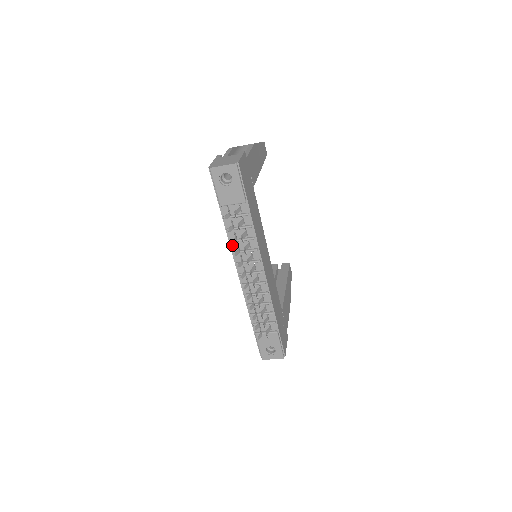
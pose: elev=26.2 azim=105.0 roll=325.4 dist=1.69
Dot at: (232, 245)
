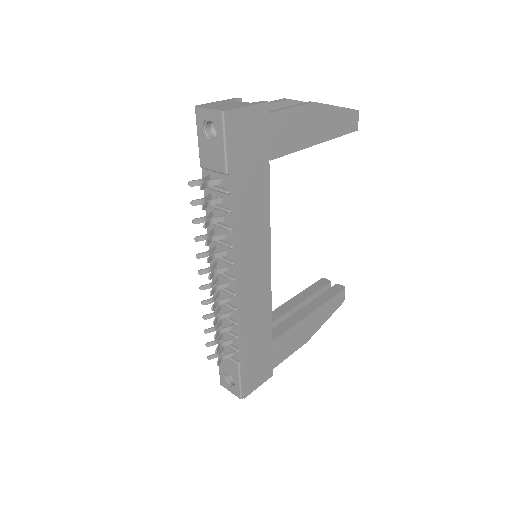
Dot at: (209, 226)
